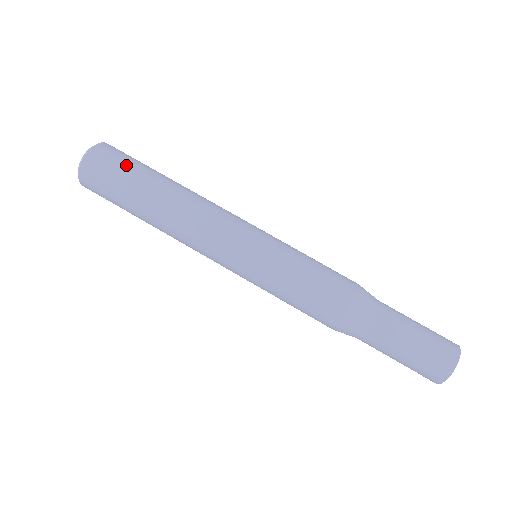
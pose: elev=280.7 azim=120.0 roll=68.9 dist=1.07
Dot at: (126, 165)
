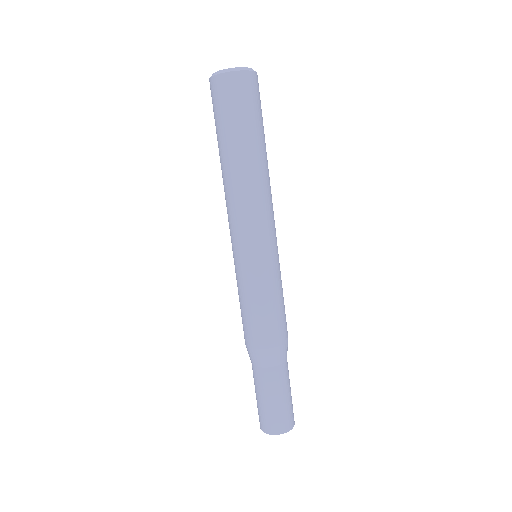
Dot at: (261, 111)
